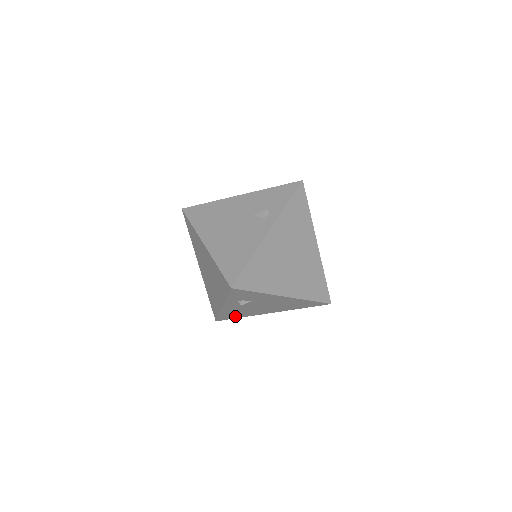
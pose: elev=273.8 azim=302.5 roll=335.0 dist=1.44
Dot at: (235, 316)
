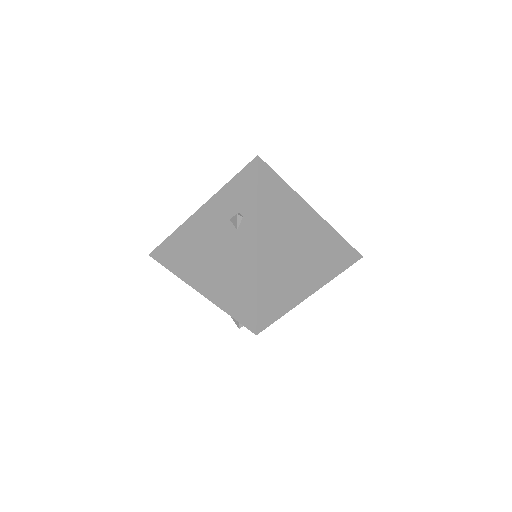
Dot at: occluded
